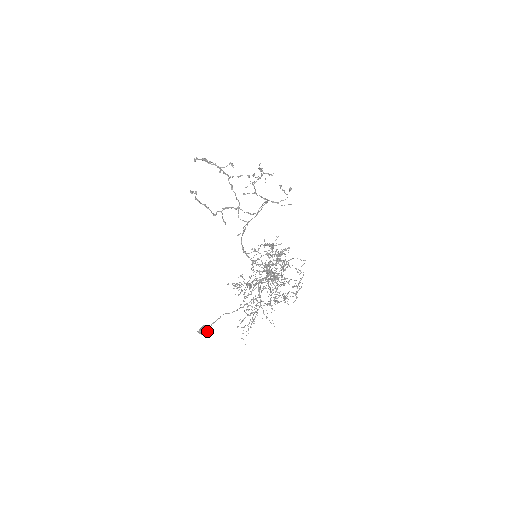
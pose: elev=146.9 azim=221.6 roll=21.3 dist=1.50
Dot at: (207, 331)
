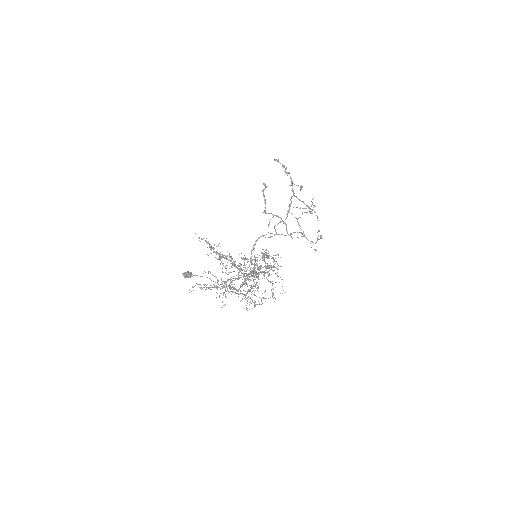
Dot at: (189, 277)
